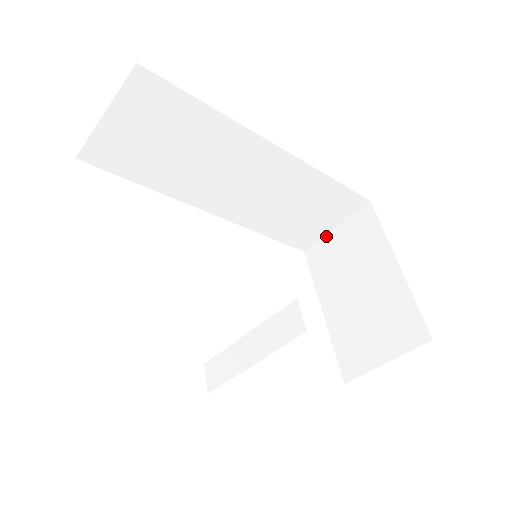
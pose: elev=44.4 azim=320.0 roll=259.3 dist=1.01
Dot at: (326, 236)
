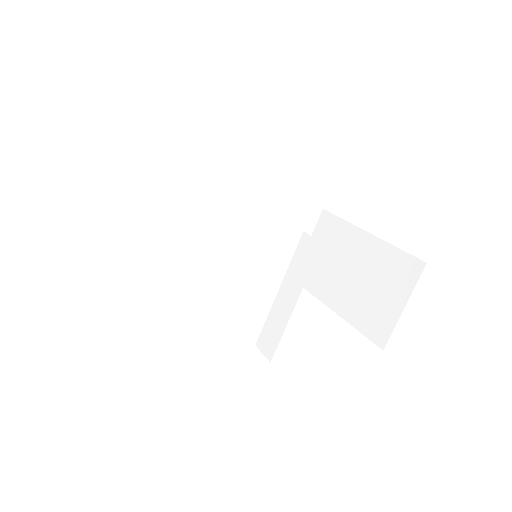
Dot at: occluded
